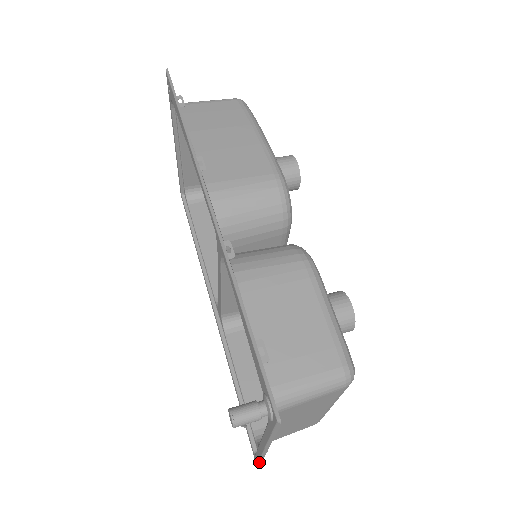
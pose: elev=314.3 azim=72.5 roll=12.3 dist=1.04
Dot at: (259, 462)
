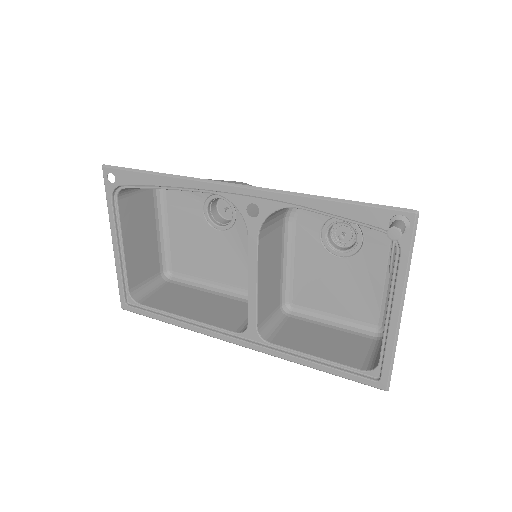
Dot at: (390, 370)
